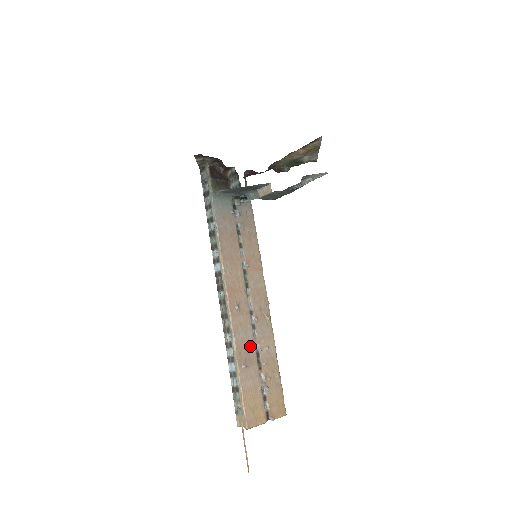
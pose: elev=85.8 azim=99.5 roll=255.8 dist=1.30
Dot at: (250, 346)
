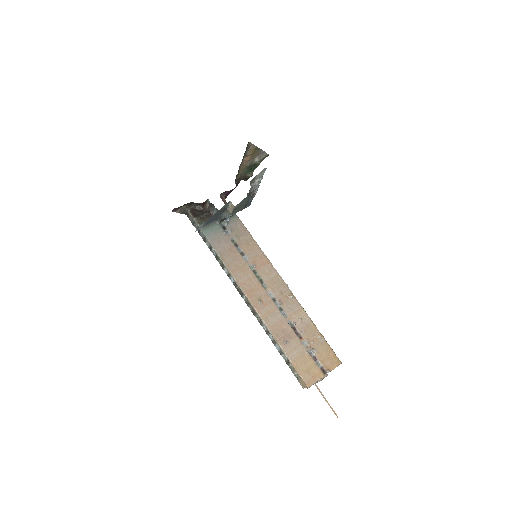
Dot at: (284, 325)
